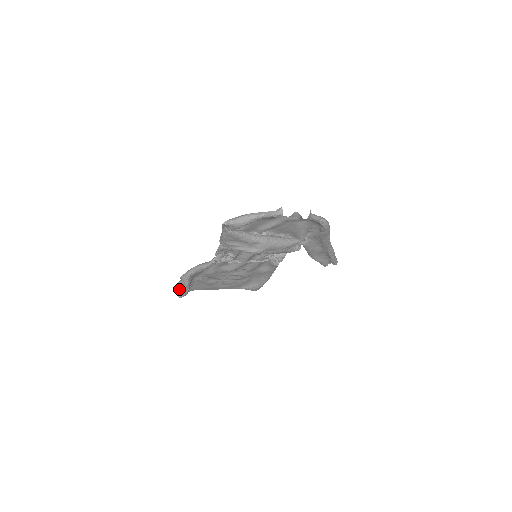
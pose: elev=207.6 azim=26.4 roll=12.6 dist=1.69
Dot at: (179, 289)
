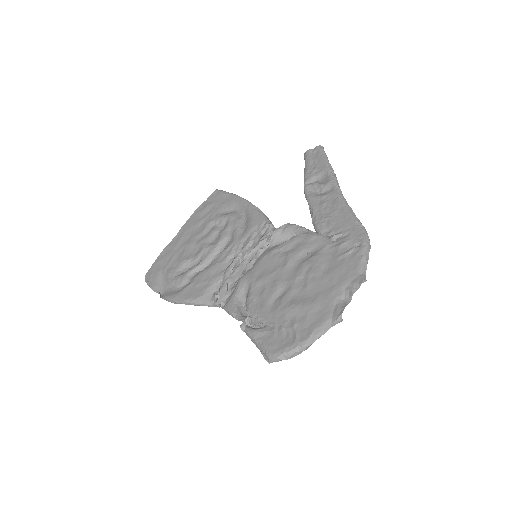
Dot at: occluded
